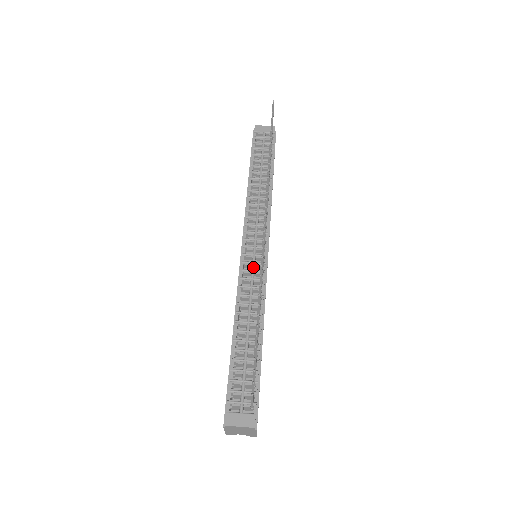
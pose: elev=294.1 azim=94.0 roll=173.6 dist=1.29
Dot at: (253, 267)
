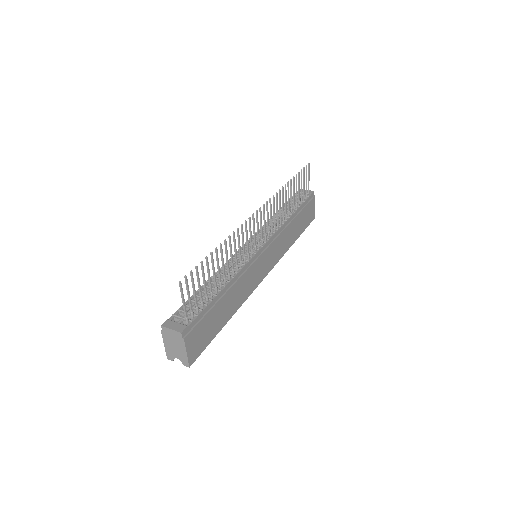
Dot at: (245, 253)
